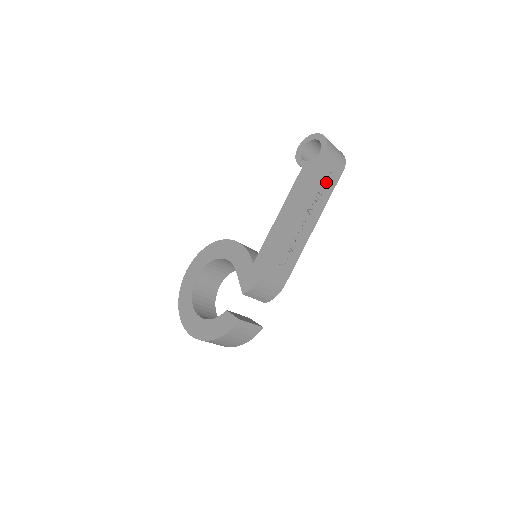
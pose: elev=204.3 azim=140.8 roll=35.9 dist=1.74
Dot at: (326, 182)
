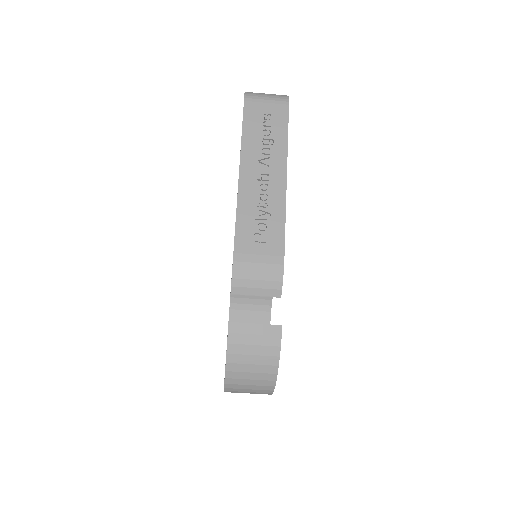
Dot at: (269, 125)
